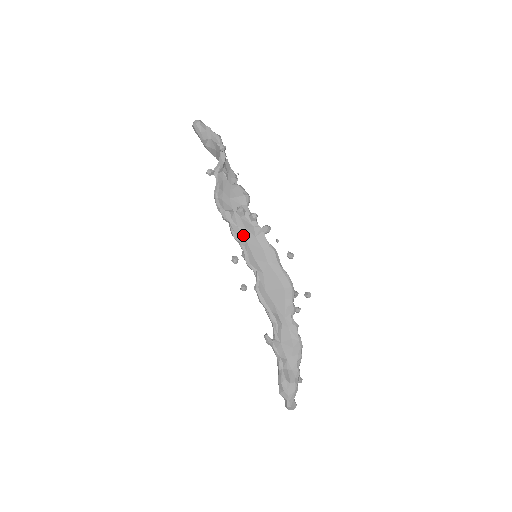
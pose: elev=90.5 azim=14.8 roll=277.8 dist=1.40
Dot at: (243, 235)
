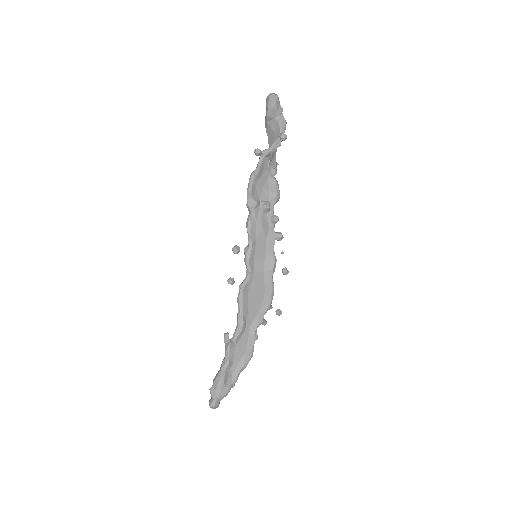
Dot at: (256, 231)
